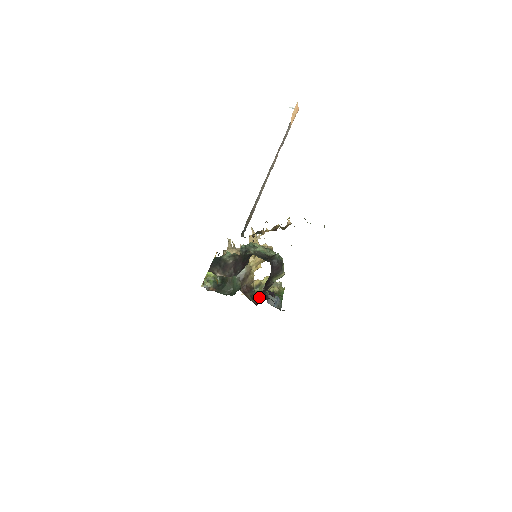
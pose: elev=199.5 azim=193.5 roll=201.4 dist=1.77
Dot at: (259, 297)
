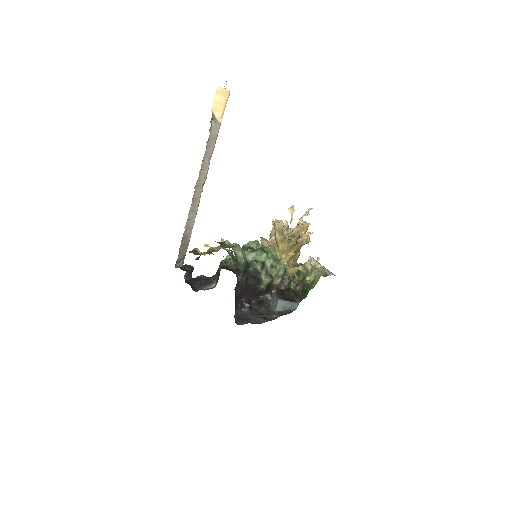
Dot at: (290, 288)
